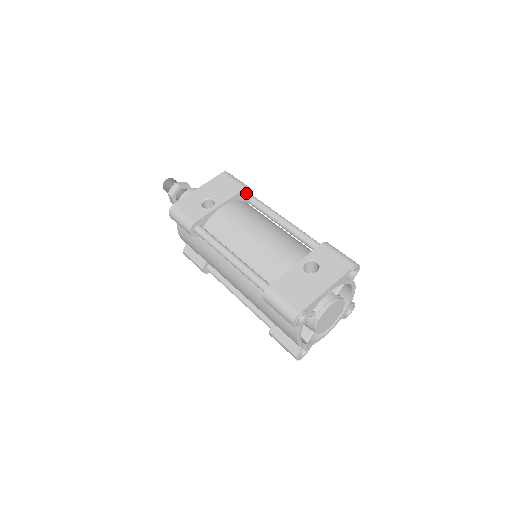
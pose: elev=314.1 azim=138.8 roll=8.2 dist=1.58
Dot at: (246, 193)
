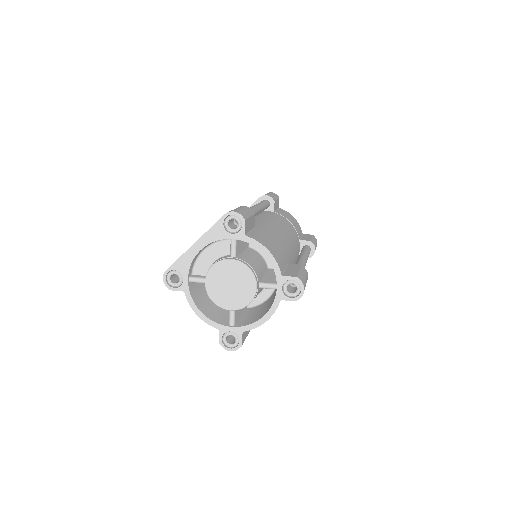
Dot at: occluded
